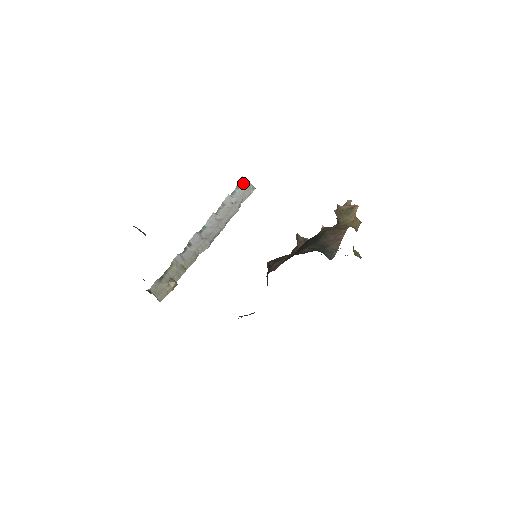
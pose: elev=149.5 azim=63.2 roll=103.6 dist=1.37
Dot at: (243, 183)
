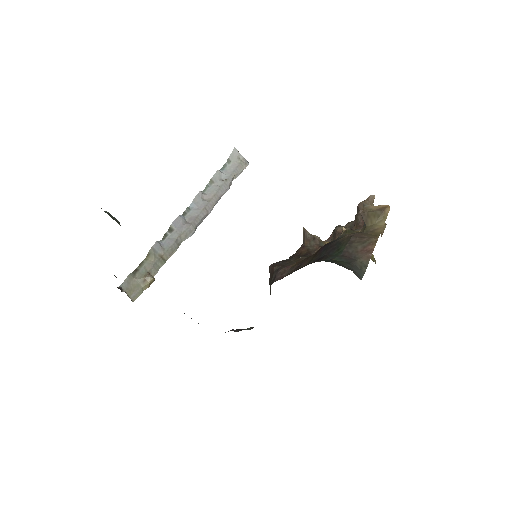
Dot at: (235, 156)
